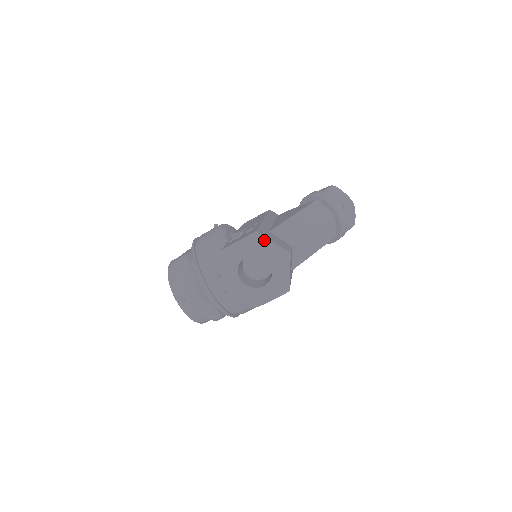
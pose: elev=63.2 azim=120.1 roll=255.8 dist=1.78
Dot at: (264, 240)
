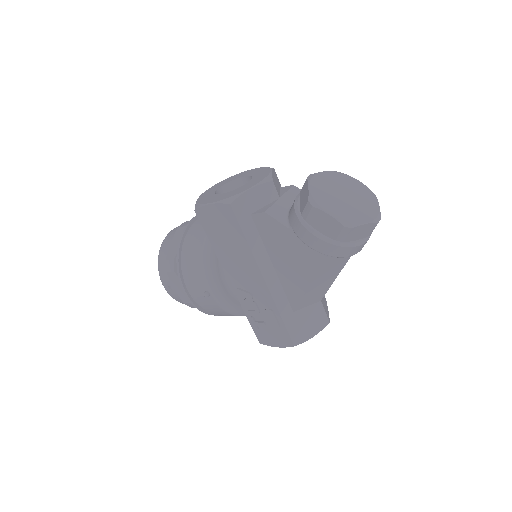
Dot at: occluded
